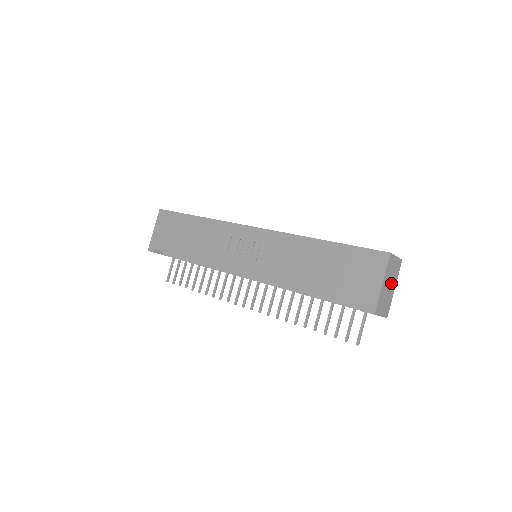
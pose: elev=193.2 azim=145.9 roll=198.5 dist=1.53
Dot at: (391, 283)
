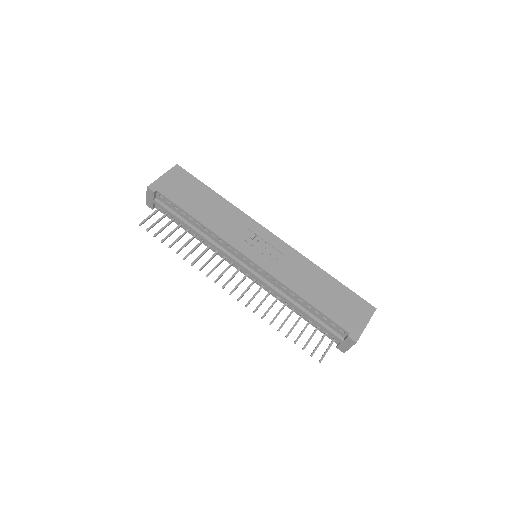
Dot at: occluded
